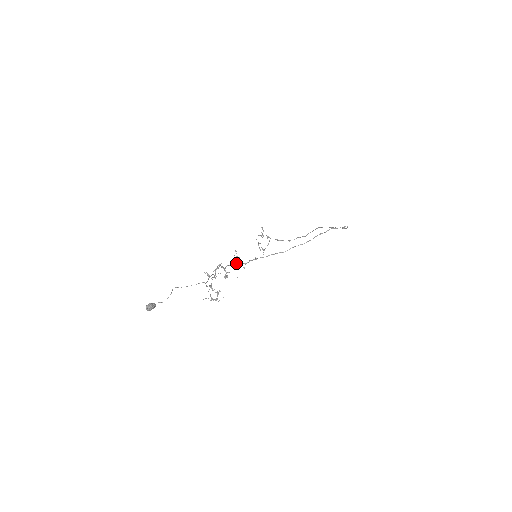
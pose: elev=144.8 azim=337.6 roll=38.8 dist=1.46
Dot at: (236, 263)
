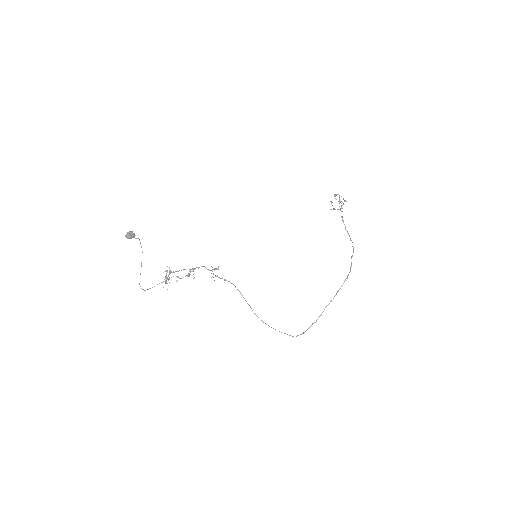
Dot at: occluded
